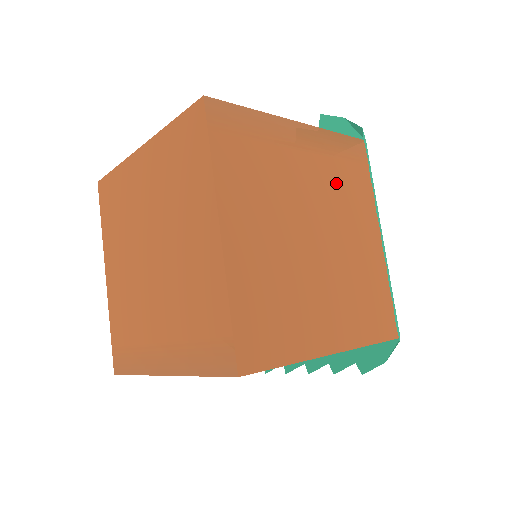
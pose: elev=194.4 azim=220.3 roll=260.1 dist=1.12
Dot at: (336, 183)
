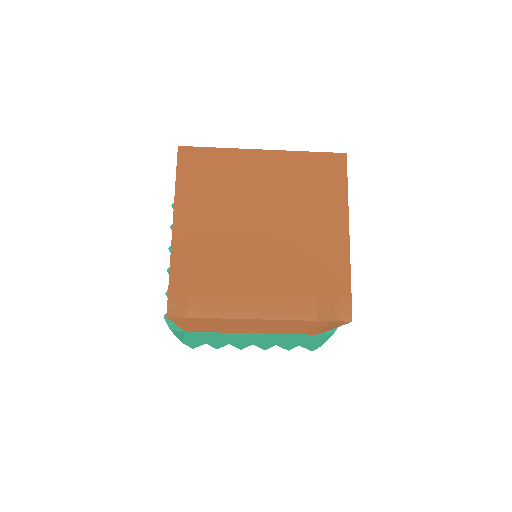
Dot at: occluded
